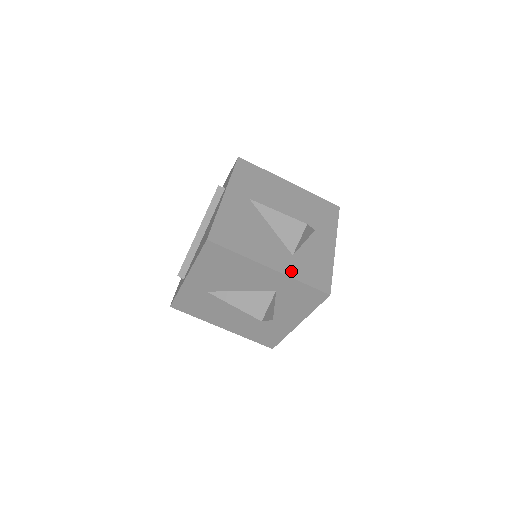
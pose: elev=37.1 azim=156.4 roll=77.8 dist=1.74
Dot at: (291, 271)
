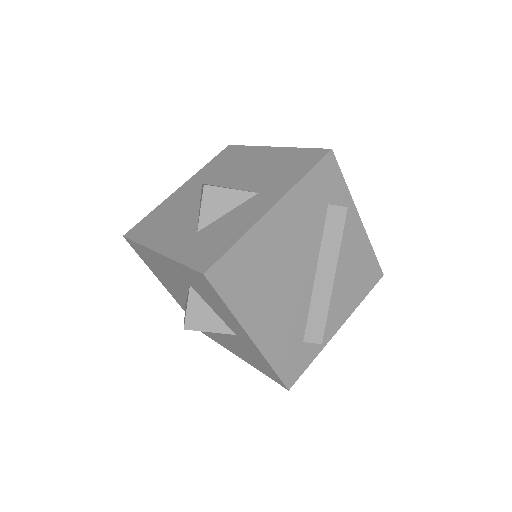
Dot at: (178, 251)
